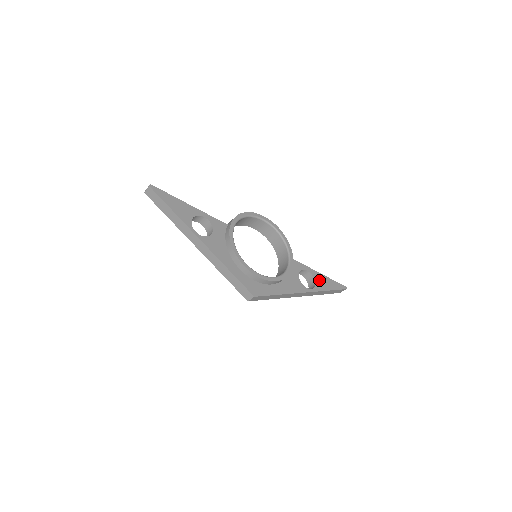
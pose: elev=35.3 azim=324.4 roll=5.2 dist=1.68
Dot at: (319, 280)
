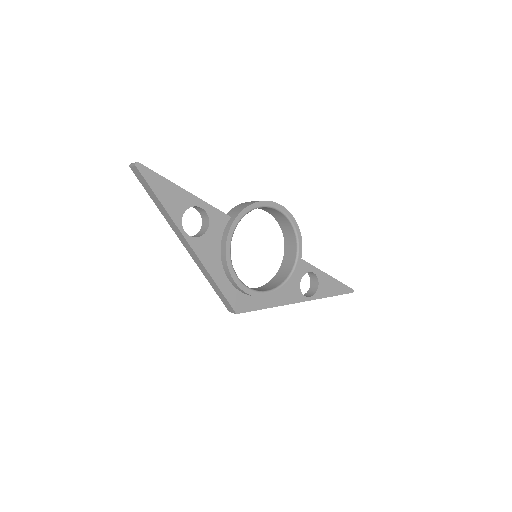
Dot at: (324, 284)
